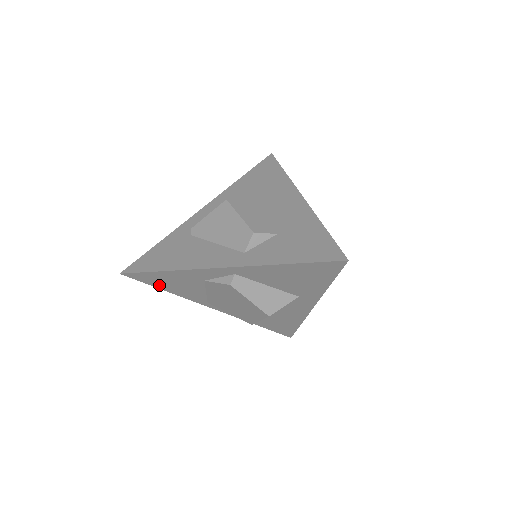
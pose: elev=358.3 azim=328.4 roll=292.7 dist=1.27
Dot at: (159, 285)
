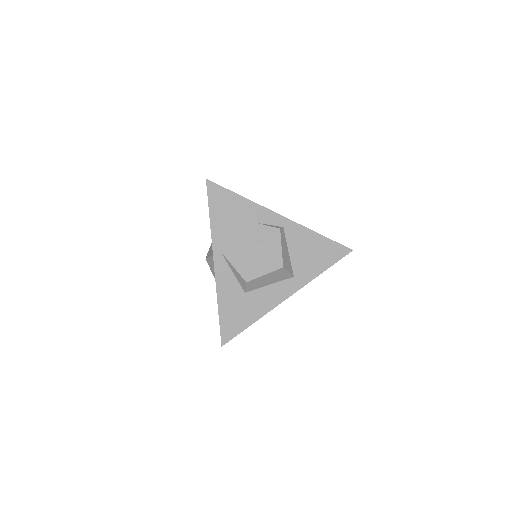
Dot at: (215, 209)
